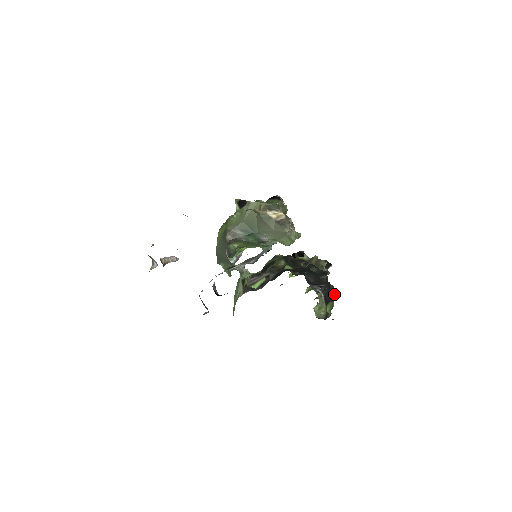
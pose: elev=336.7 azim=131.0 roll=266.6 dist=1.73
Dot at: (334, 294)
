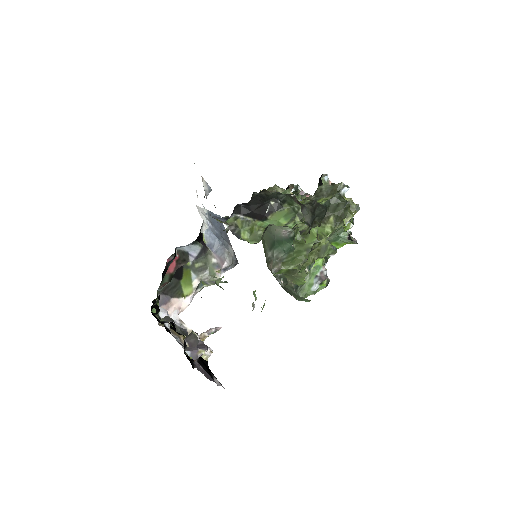
Dot at: (273, 199)
